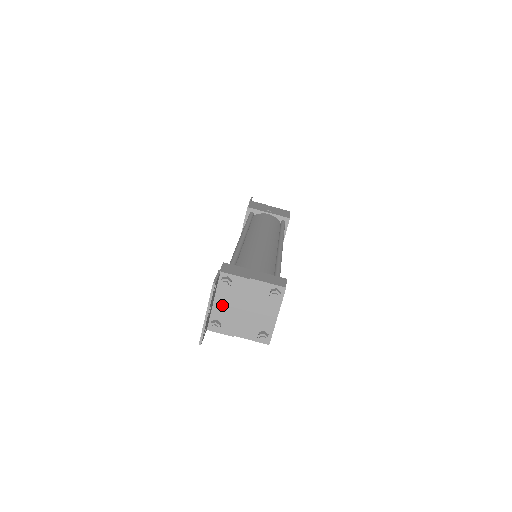
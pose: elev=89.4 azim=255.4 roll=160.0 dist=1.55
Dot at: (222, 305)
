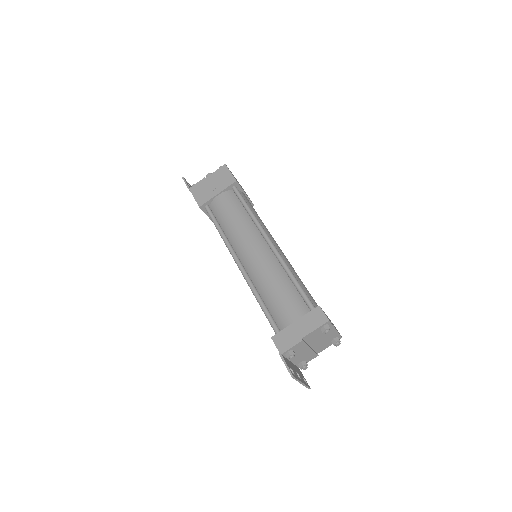
Dot at: (297, 358)
